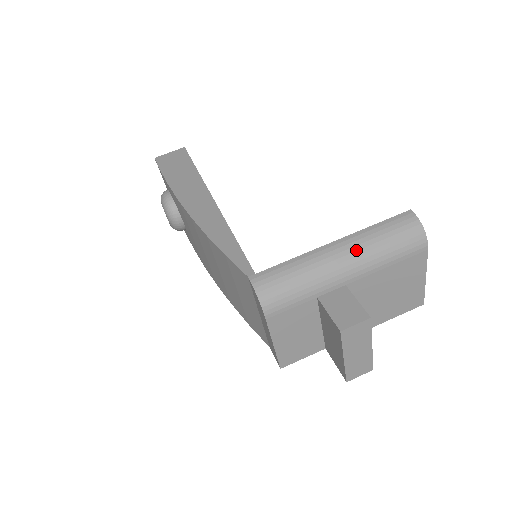
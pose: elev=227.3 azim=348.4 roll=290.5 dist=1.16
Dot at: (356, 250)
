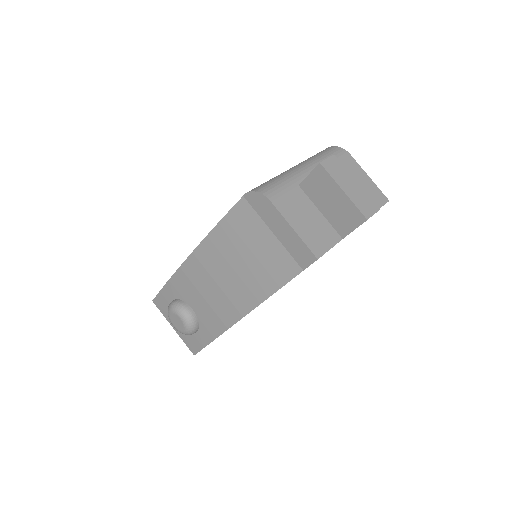
Dot at: (304, 162)
